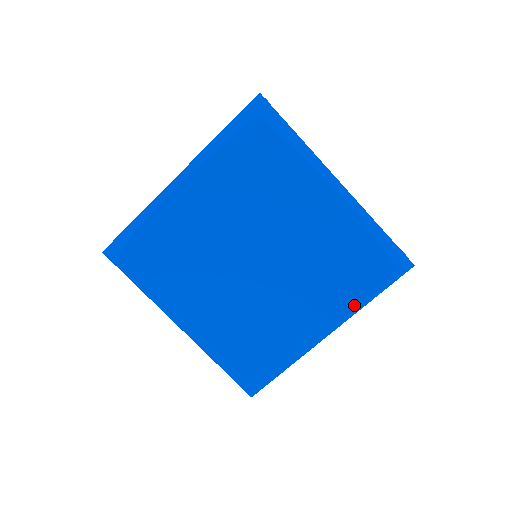
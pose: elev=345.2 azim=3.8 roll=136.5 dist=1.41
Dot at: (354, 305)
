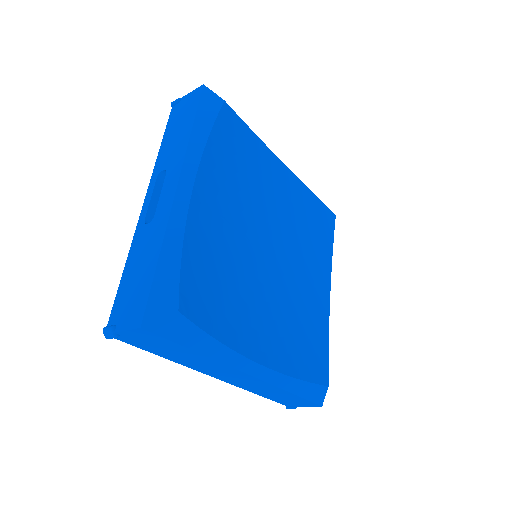
Dot at: (291, 374)
